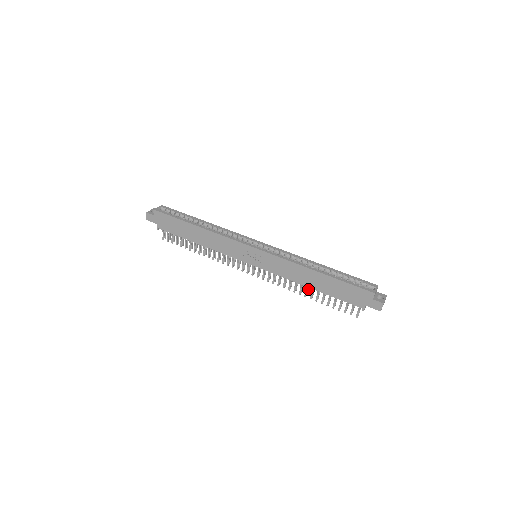
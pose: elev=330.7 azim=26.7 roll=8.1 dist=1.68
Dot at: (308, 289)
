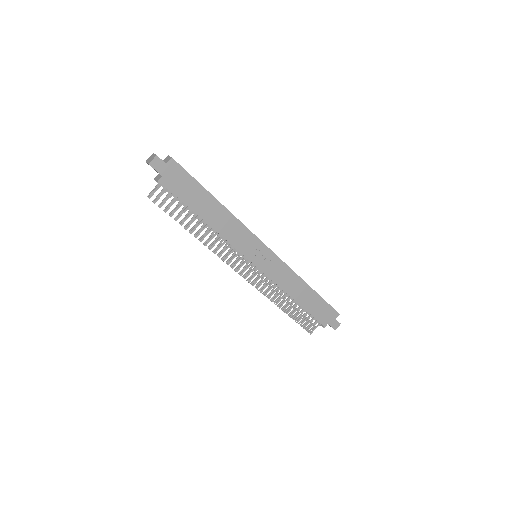
Dot at: (283, 301)
